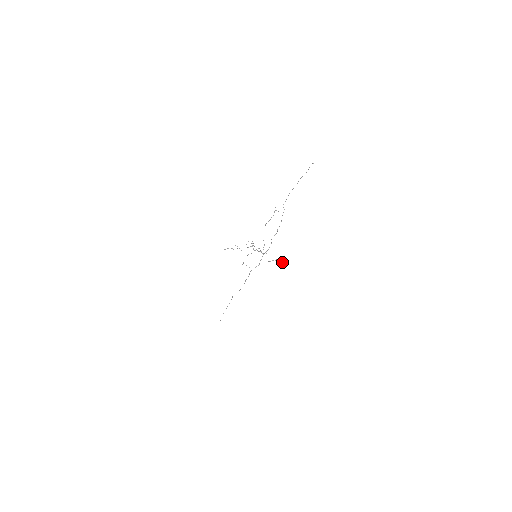
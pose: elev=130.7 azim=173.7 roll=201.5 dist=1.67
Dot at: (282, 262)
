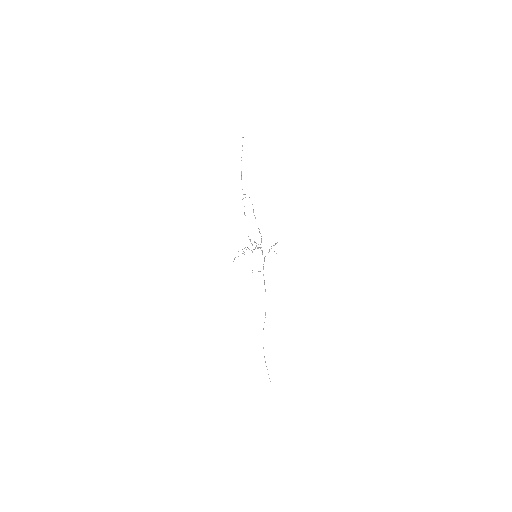
Dot at: occluded
